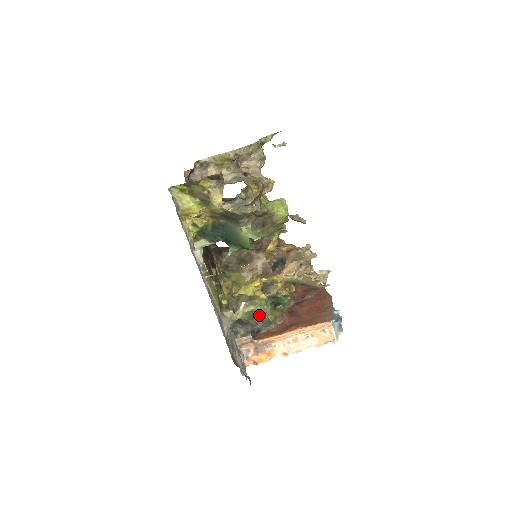
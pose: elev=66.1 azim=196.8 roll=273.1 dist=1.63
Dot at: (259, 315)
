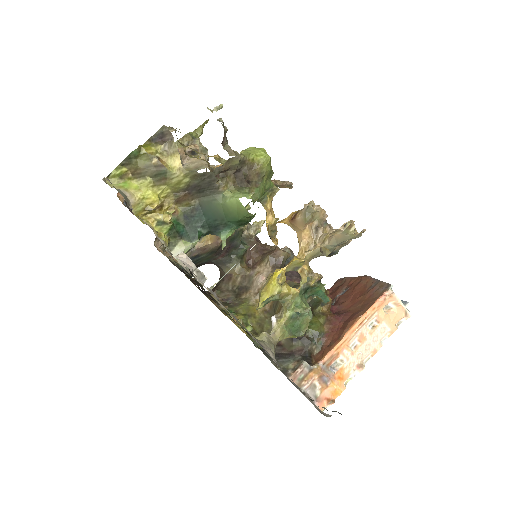
Dot at: (302, 321)
